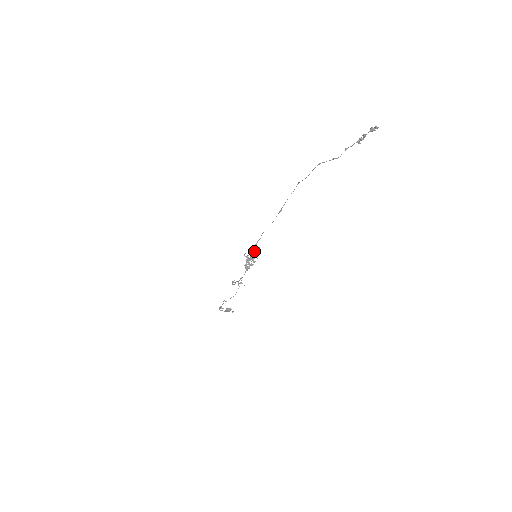
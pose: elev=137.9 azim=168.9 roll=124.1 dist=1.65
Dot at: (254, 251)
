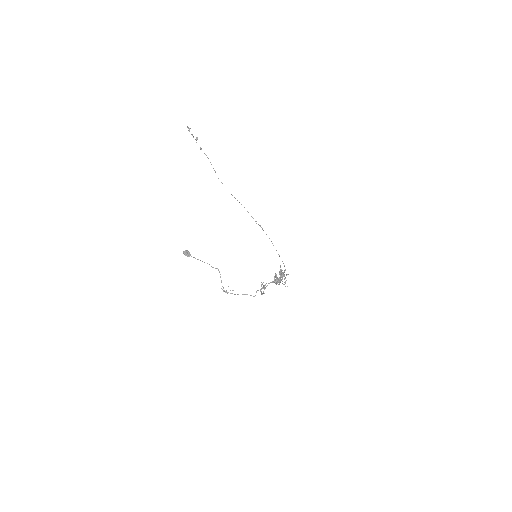
Dot at: occluded
